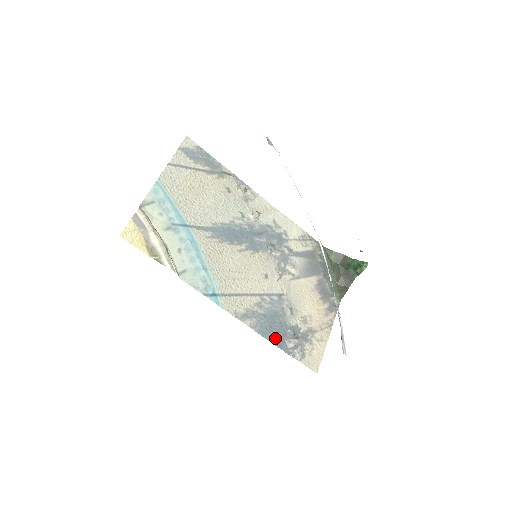
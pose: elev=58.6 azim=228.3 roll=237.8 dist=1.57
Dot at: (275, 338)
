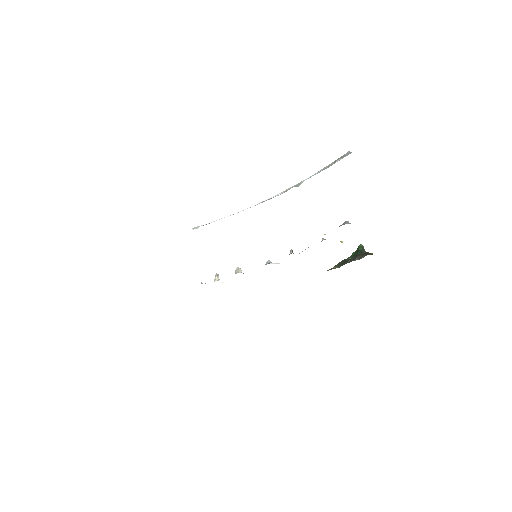
Dot at: occluded
